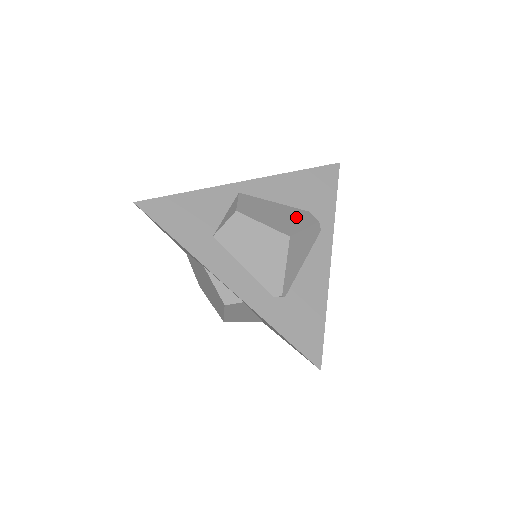
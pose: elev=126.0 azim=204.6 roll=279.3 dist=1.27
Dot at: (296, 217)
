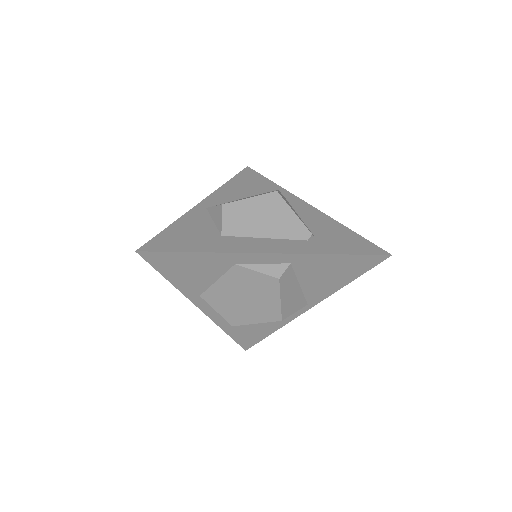
Dot at: occluded
